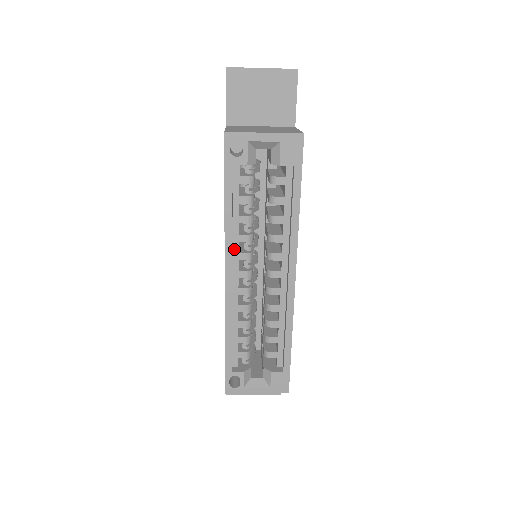
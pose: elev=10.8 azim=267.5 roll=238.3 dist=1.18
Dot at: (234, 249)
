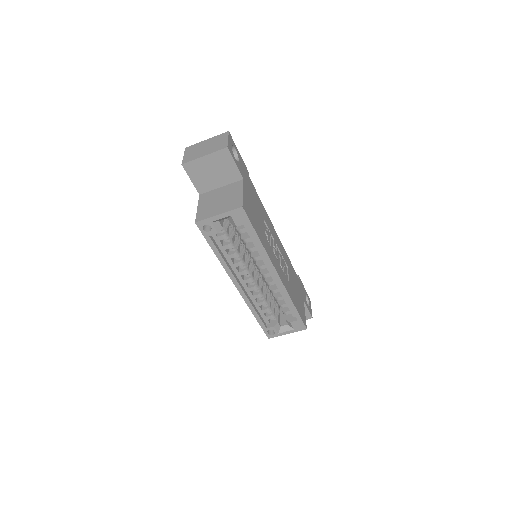
Dot at: (235, 271)
